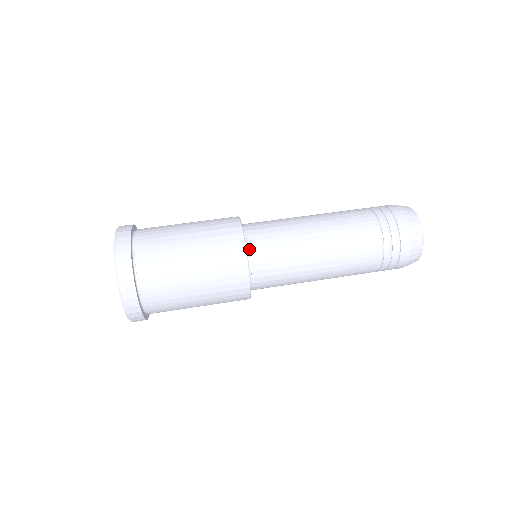
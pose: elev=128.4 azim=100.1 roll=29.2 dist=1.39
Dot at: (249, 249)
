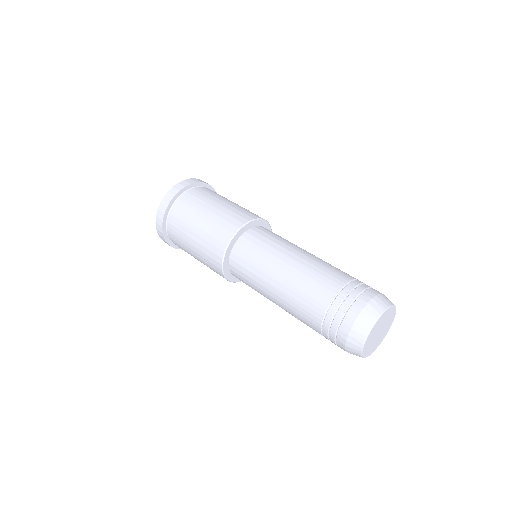
Dot at: (230, 258)
